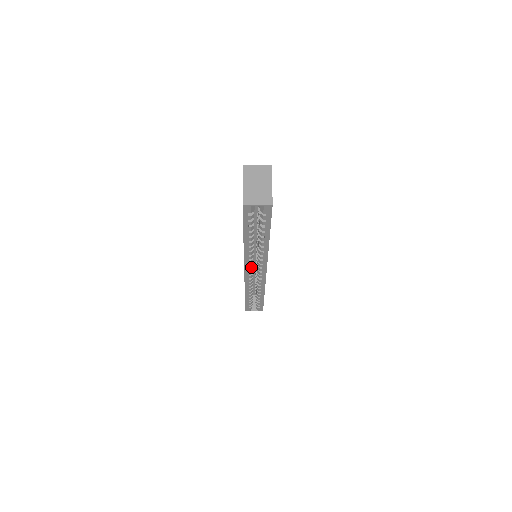
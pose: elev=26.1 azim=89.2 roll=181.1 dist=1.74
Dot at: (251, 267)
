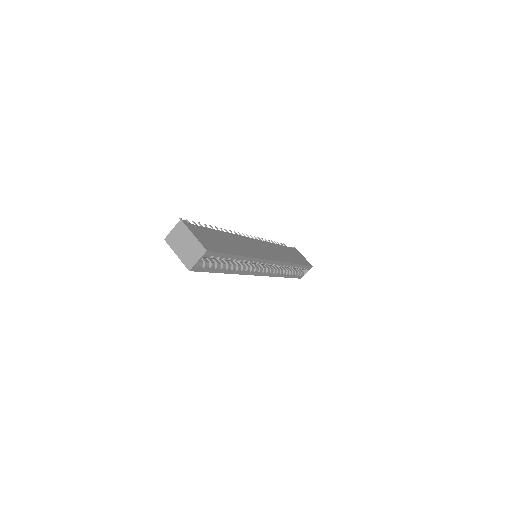
Dot at: (259, 270)
